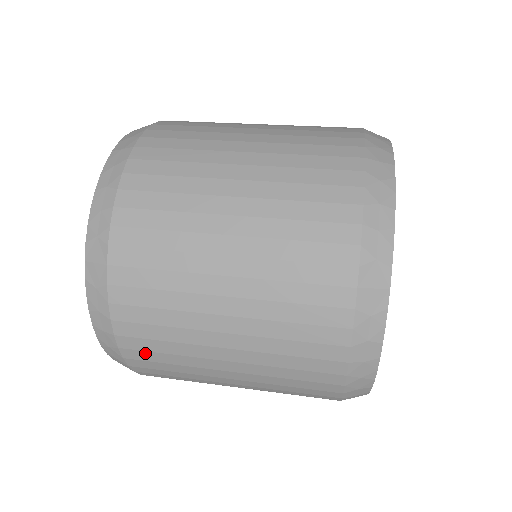
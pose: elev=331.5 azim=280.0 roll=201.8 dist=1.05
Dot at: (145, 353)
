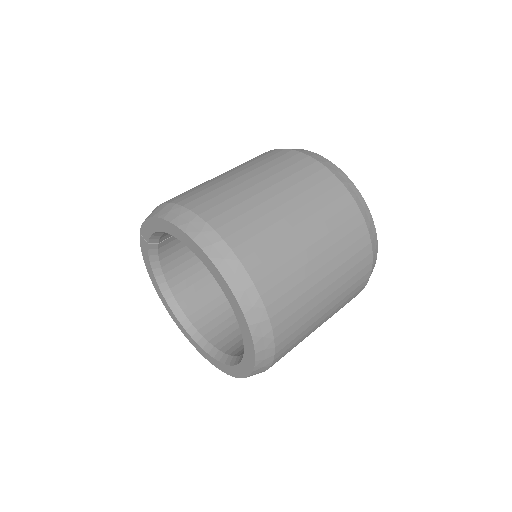
Dot at: occluded
